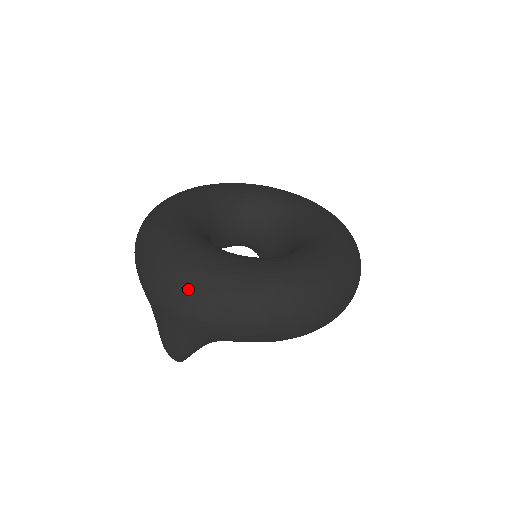
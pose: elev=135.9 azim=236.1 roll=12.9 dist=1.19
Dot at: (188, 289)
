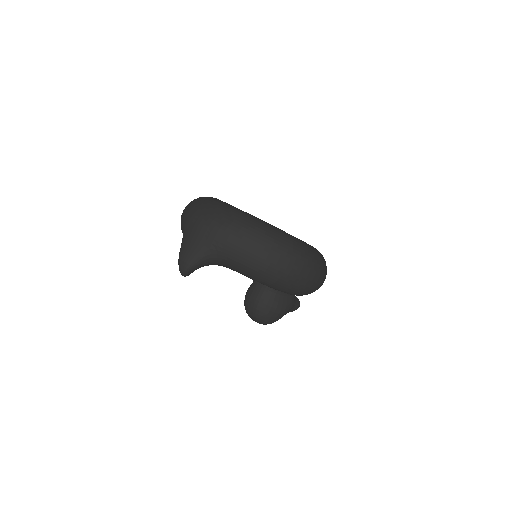
Dot at: (217, 213)
